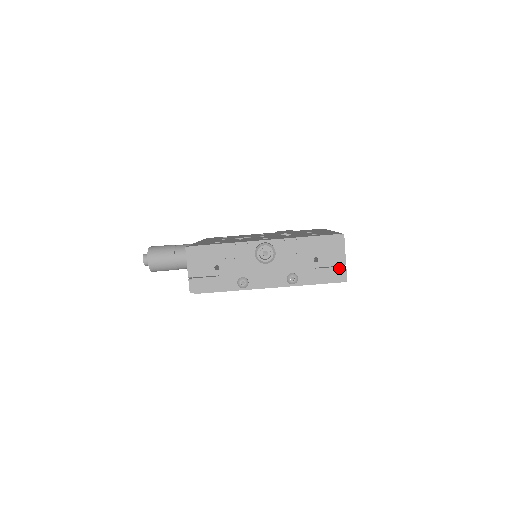
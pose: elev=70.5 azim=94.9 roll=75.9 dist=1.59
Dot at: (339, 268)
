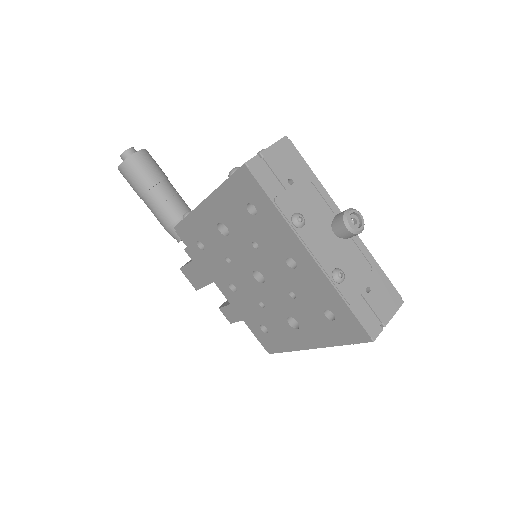
Dot at: (378, 321)
